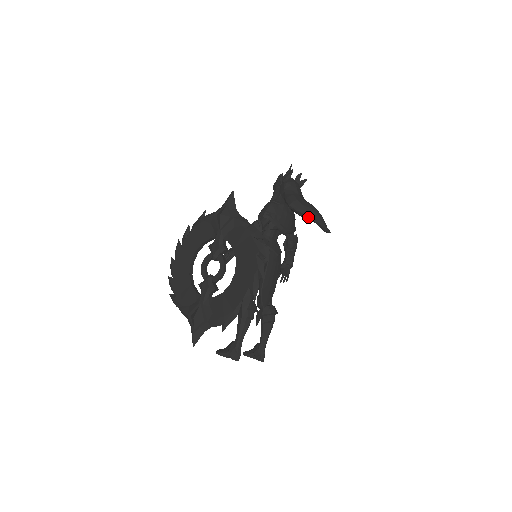
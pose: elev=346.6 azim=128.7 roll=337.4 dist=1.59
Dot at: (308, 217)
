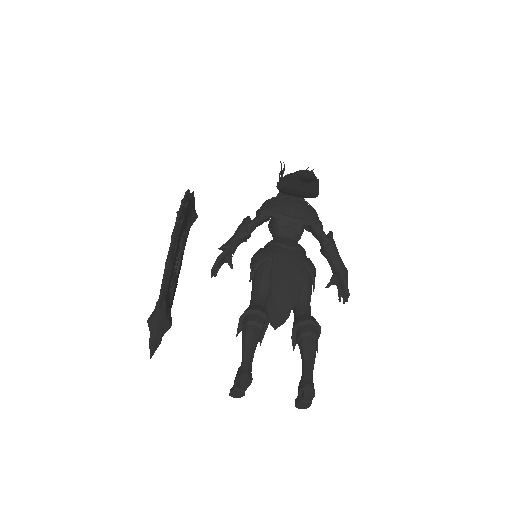
Dot at: (290, 179)
